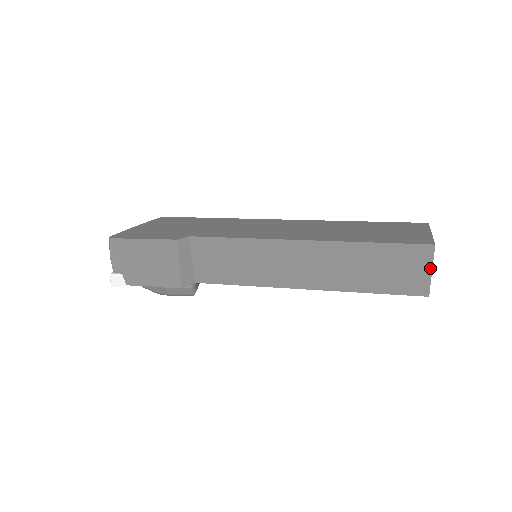
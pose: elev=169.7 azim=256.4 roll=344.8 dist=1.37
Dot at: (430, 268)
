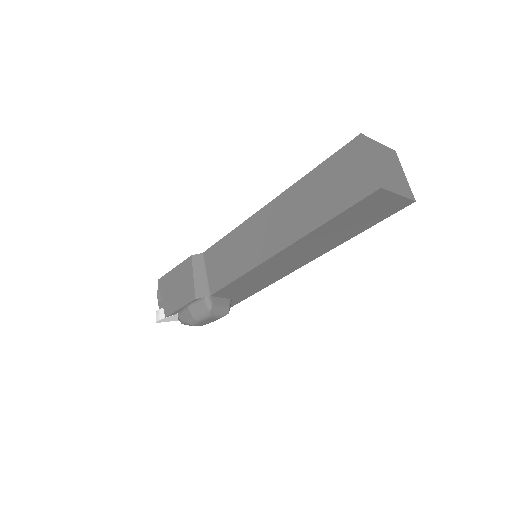
Dot at: (367, 158)
